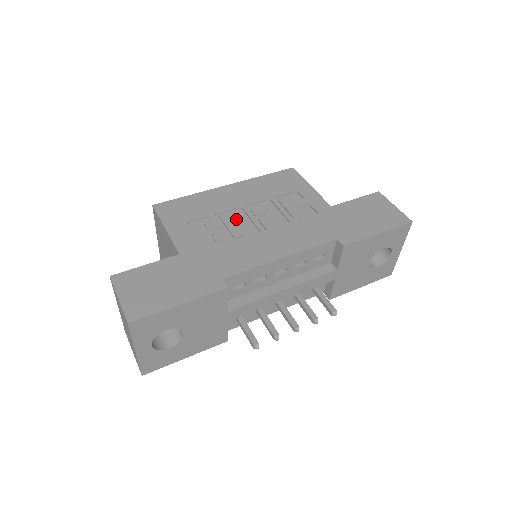
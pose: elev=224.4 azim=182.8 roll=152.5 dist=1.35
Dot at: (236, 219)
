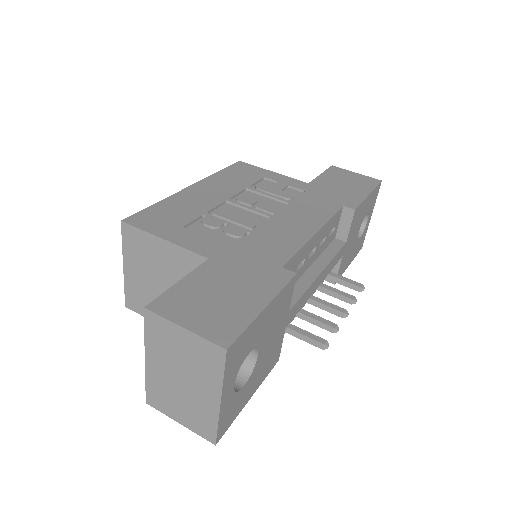
Dot at: (232, 213)
